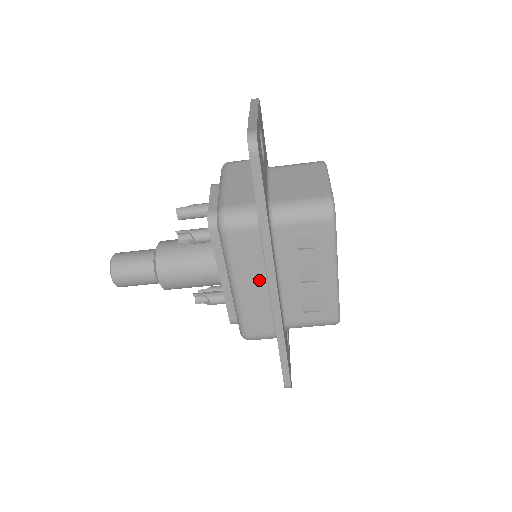
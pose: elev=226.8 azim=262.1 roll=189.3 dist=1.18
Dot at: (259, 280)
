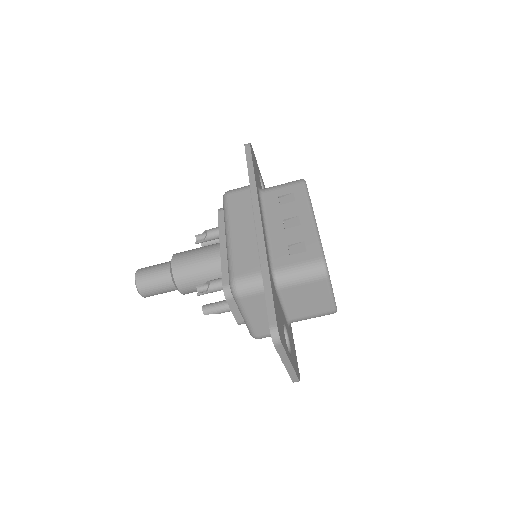
Dot at: (248, 224)
